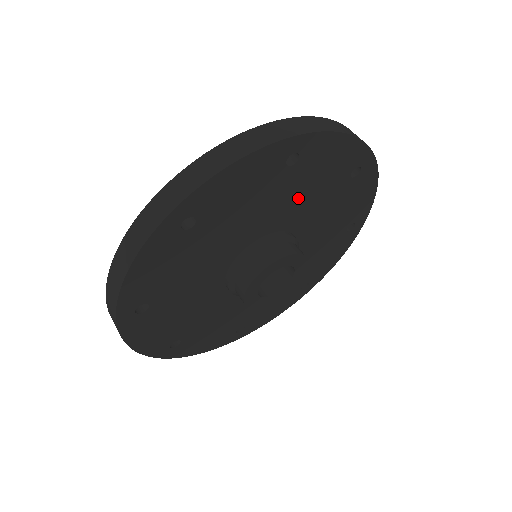
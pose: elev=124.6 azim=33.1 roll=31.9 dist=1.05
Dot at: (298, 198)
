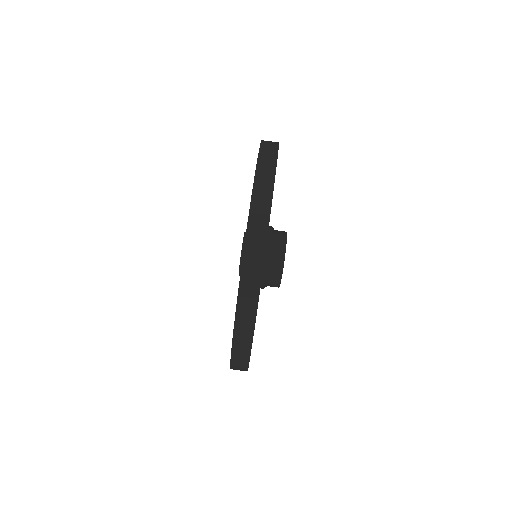
Dot at: occluded
